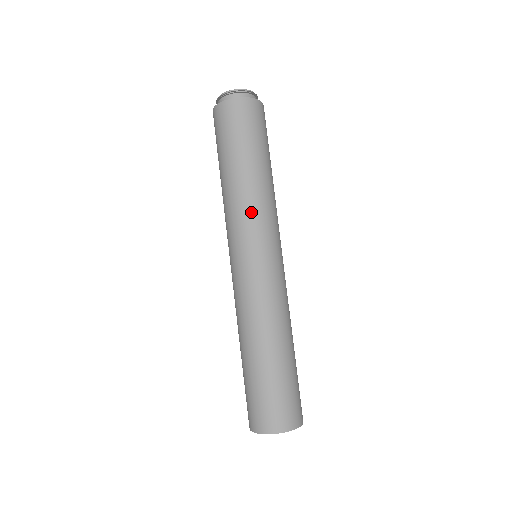
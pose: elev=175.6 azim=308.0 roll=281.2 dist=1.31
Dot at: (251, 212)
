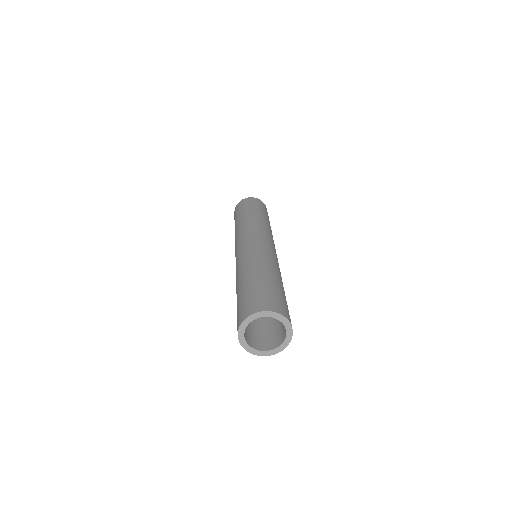
Dot at: (244, 228)
